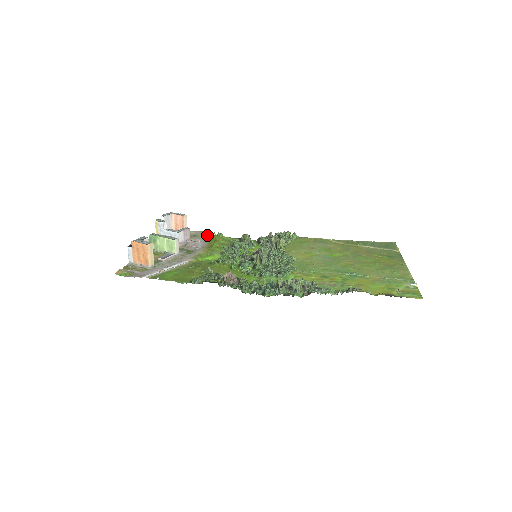
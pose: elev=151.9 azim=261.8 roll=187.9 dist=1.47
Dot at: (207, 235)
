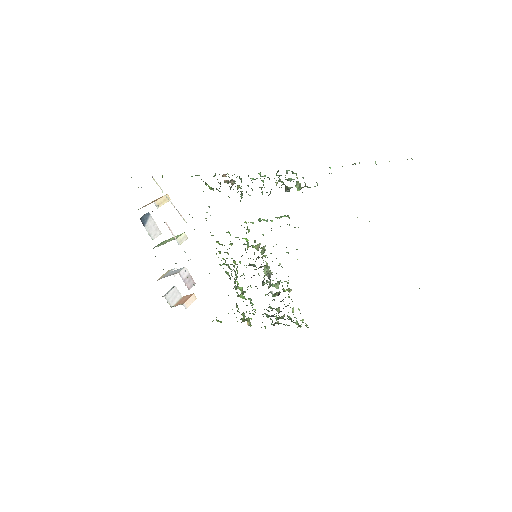
Dot at: occluded
